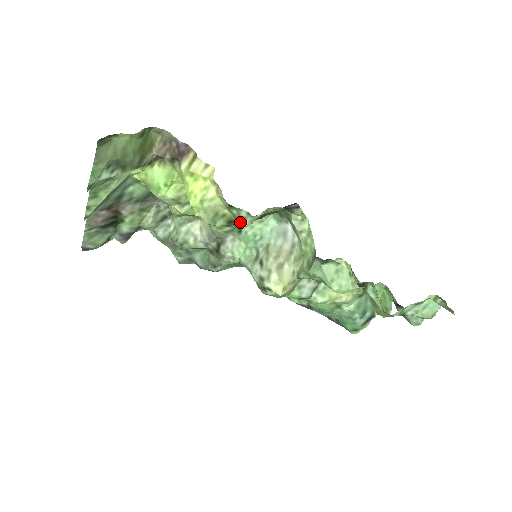
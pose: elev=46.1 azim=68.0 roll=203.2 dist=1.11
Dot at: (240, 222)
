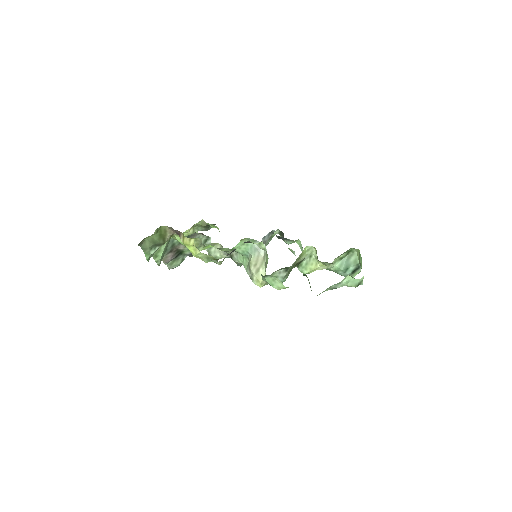
Dot at: occluded
